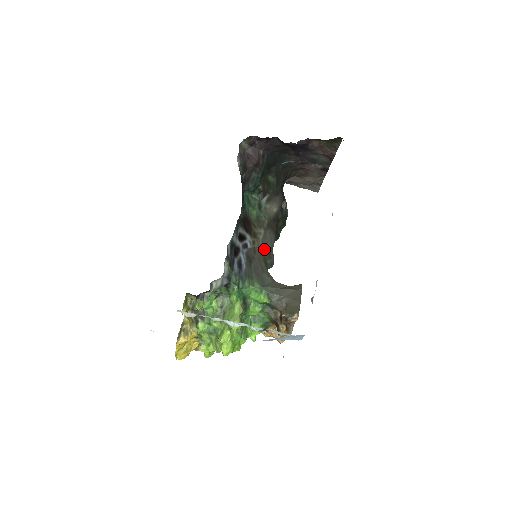
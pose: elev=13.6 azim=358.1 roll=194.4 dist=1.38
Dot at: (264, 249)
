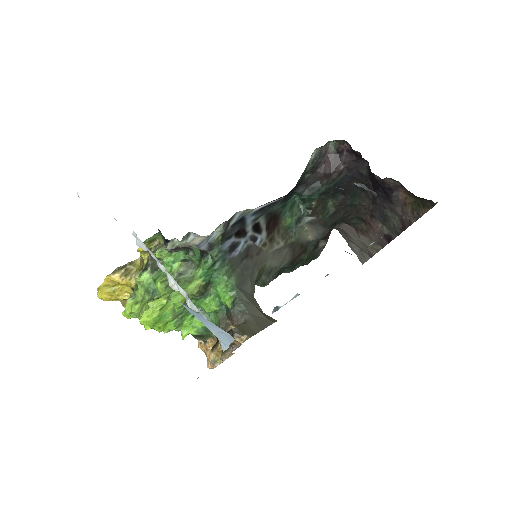
Dot at: (269, 261)
